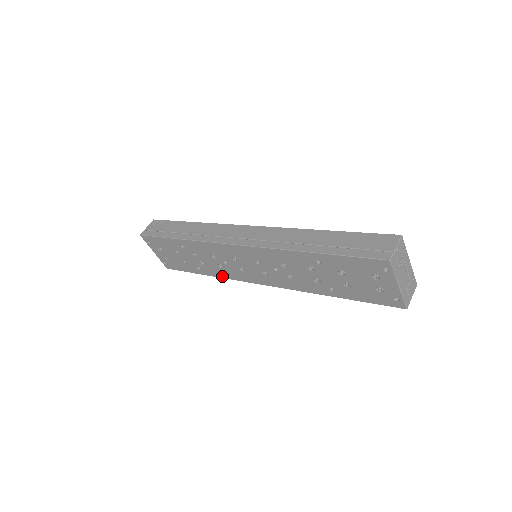
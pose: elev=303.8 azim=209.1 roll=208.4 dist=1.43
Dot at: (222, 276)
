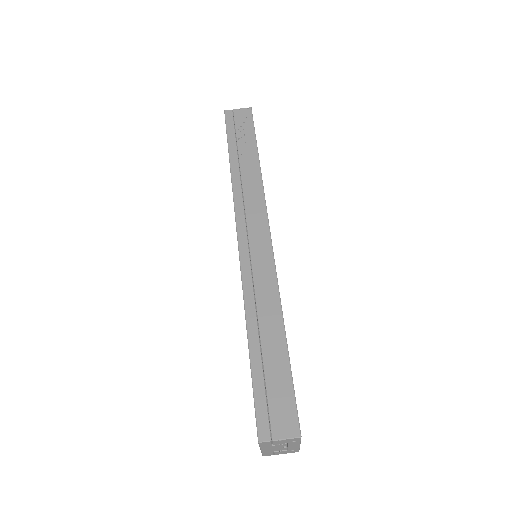
Dot at: occluded
